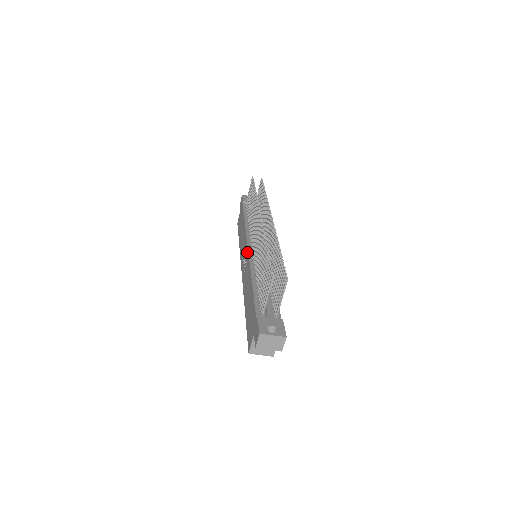
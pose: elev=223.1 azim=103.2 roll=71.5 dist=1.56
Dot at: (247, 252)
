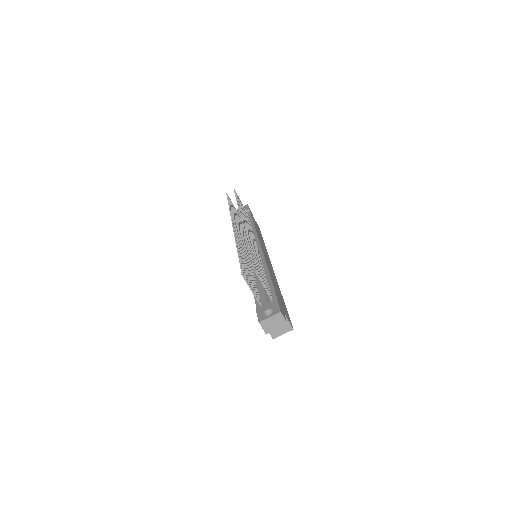
Dot at: occluded
